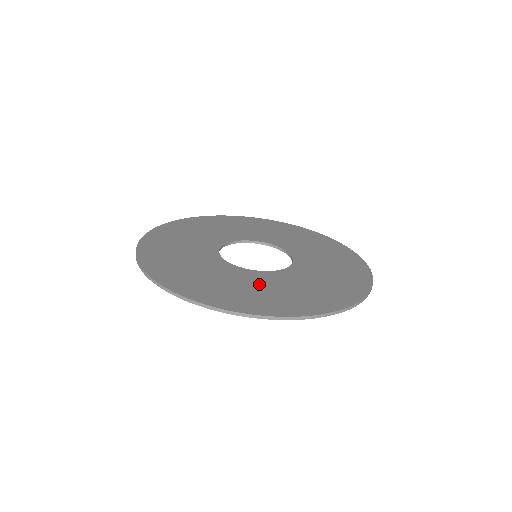
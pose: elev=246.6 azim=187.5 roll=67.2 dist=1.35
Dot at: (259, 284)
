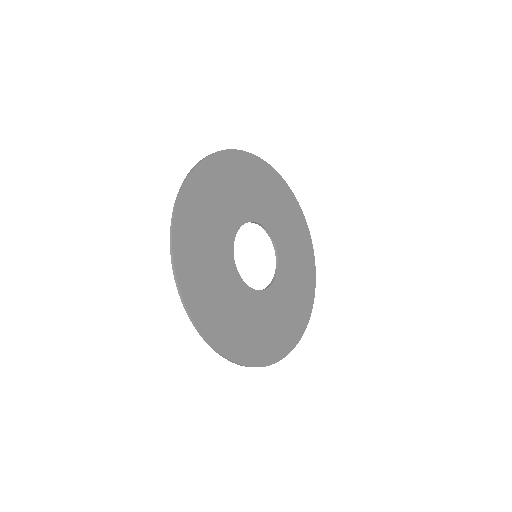
Dot at: (222, 283)
